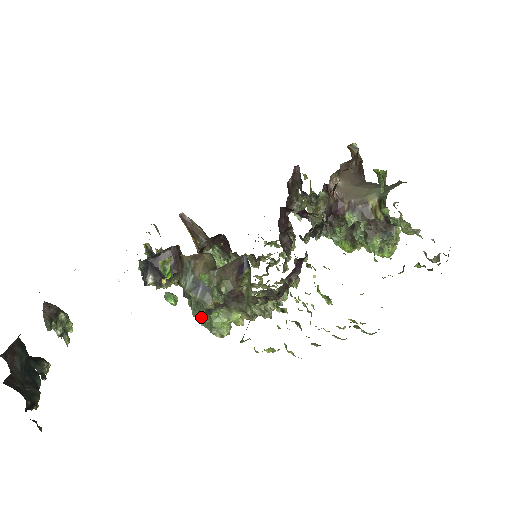
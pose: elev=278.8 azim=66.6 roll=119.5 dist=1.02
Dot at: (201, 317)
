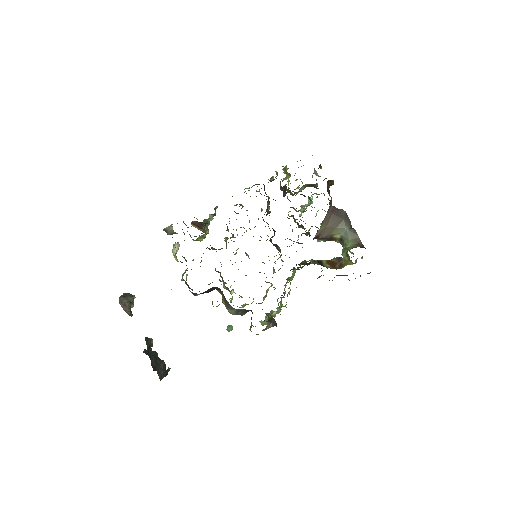
Dot at: occluded
